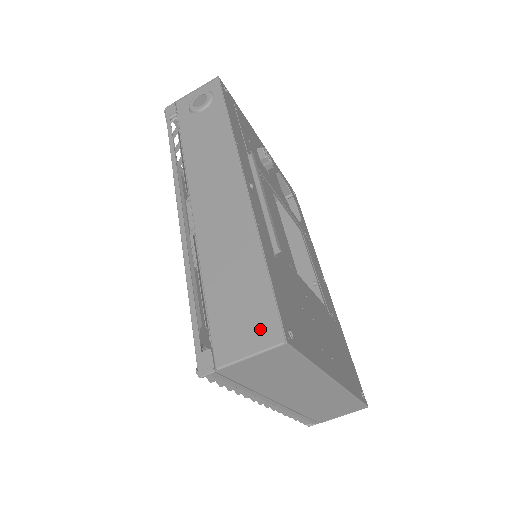
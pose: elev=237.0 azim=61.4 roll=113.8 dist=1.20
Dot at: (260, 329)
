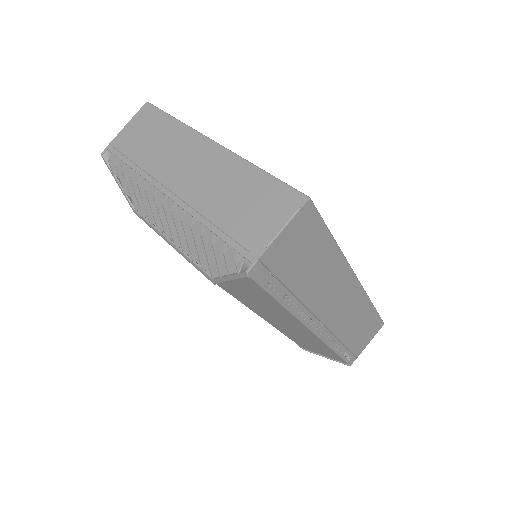
Dot at: occluded
